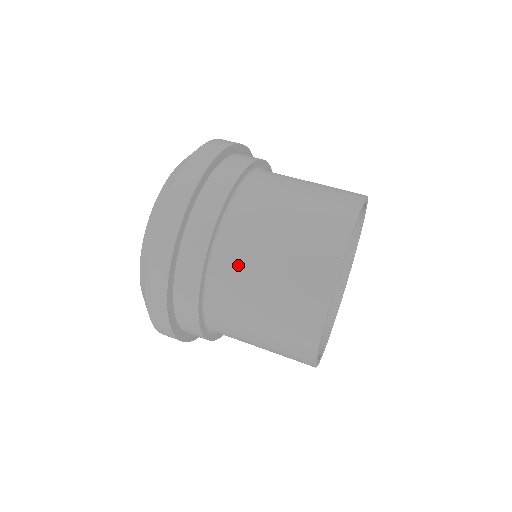
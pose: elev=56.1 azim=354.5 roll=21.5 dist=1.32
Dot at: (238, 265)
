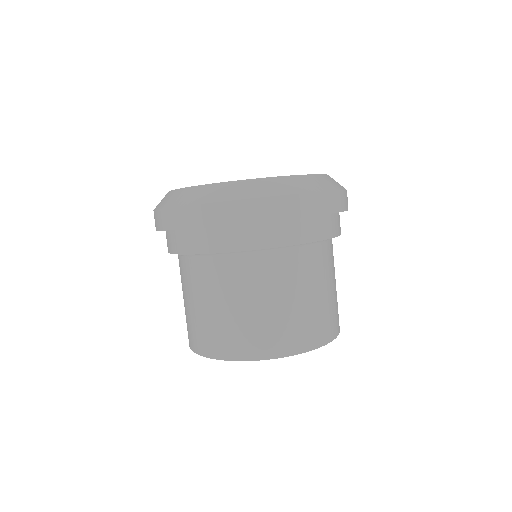
Dot at: (252, 277)
